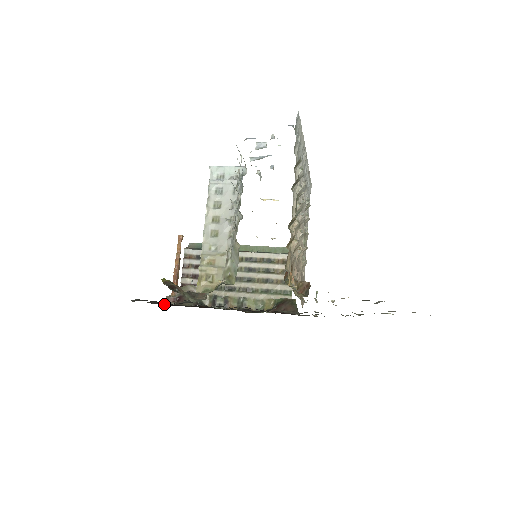
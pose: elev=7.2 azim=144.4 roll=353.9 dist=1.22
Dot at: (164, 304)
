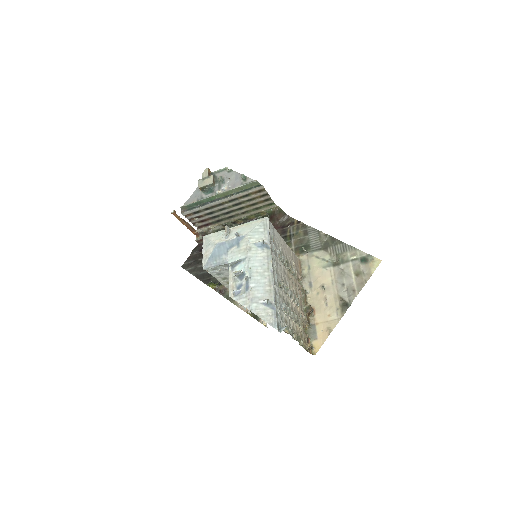
Dot at: occluded
